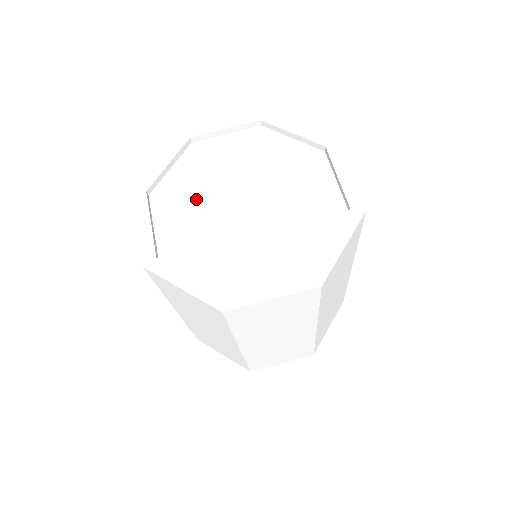
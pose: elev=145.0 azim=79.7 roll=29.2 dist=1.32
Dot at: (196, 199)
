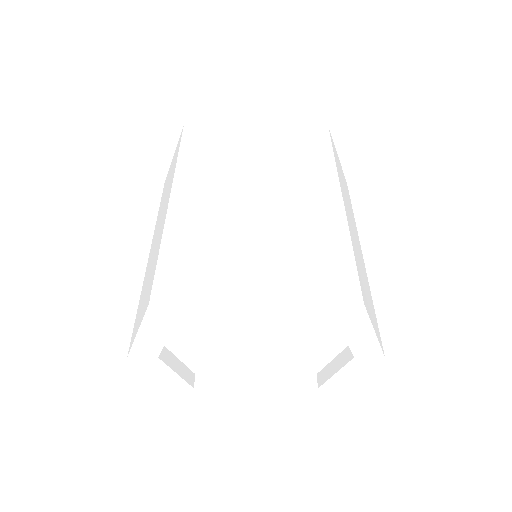
Dot at: occluded
